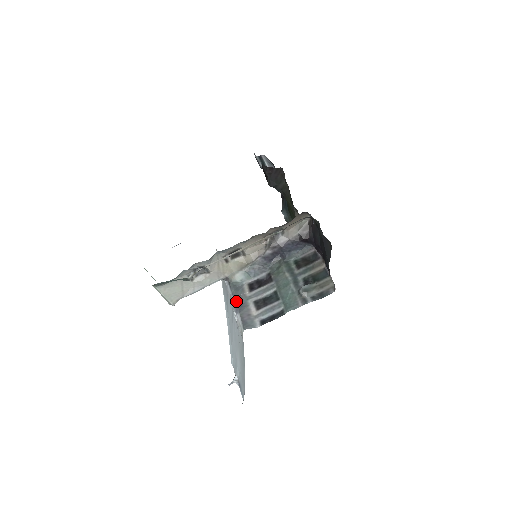
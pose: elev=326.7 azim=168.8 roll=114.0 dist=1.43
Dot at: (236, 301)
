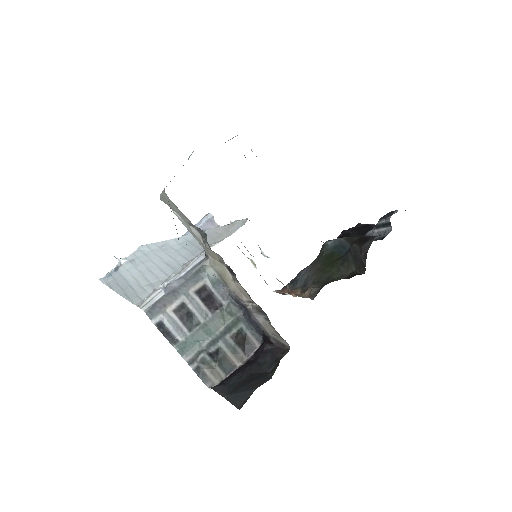
Dot at: (179, 282)
